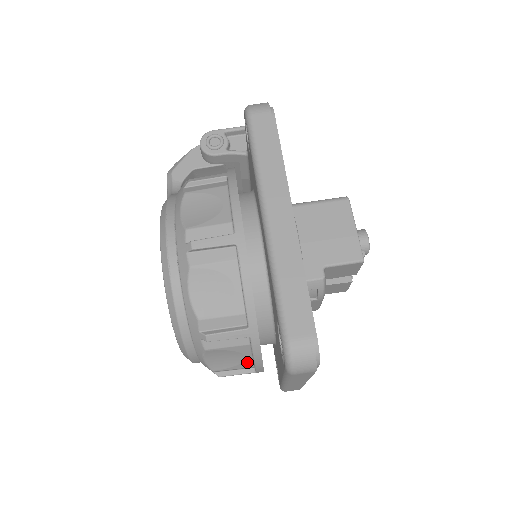
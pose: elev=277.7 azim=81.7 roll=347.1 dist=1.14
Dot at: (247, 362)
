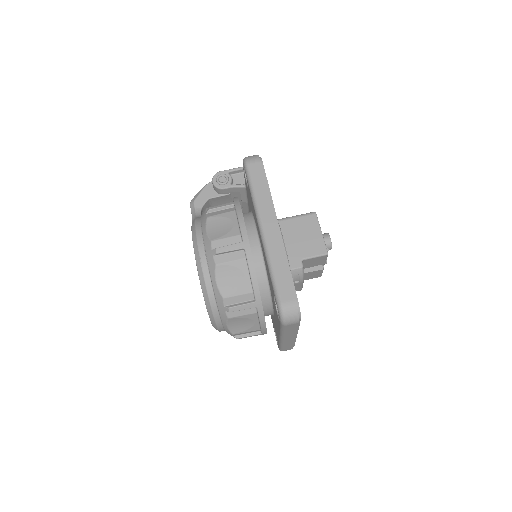
Dot at: (255, 326)
